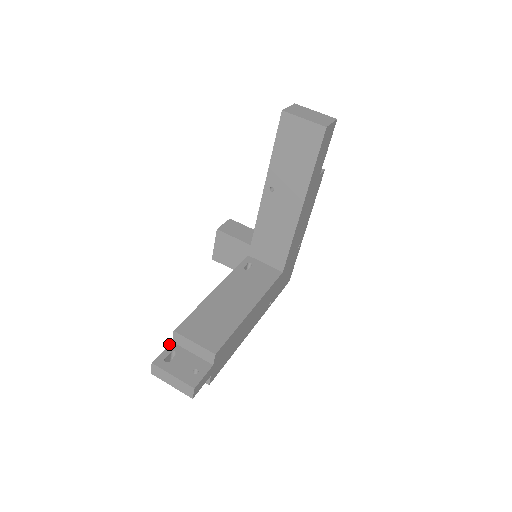
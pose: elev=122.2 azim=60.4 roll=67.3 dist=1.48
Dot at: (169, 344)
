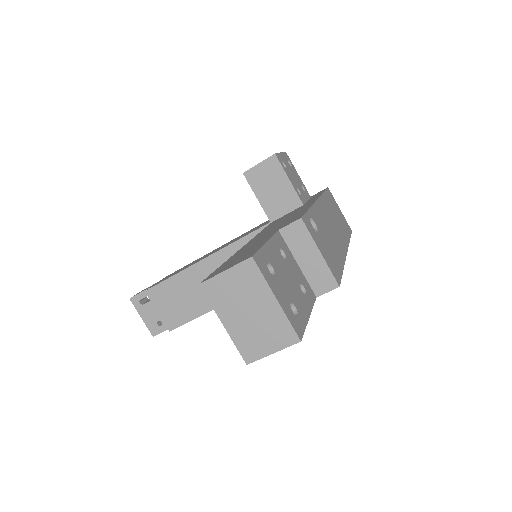
Dot at: occluded
